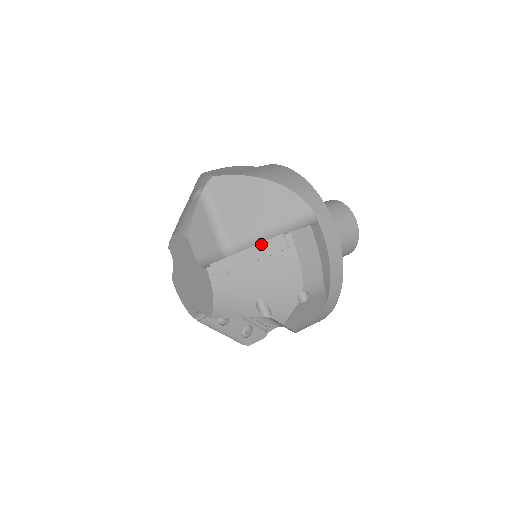
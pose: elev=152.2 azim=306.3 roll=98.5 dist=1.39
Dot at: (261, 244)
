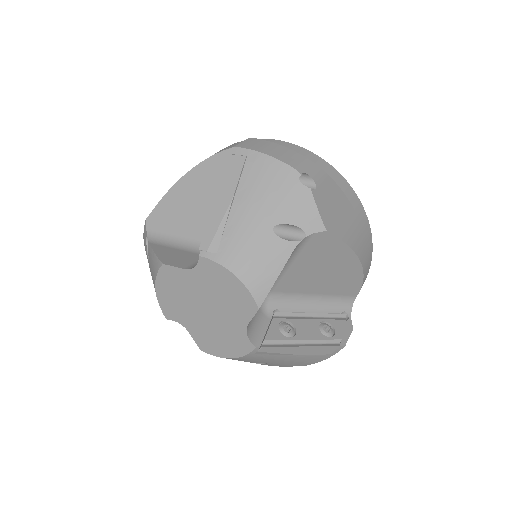
Dot at: (222, 181)
